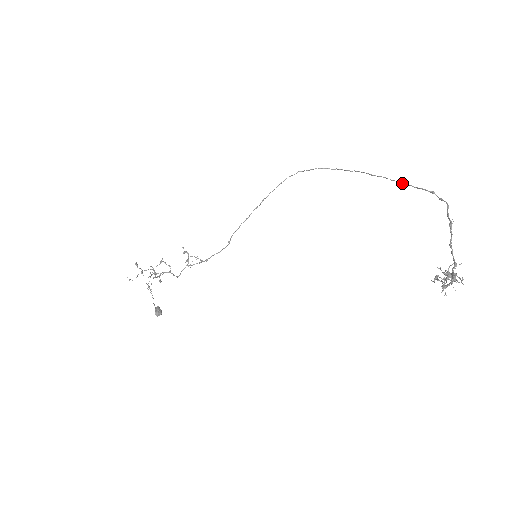
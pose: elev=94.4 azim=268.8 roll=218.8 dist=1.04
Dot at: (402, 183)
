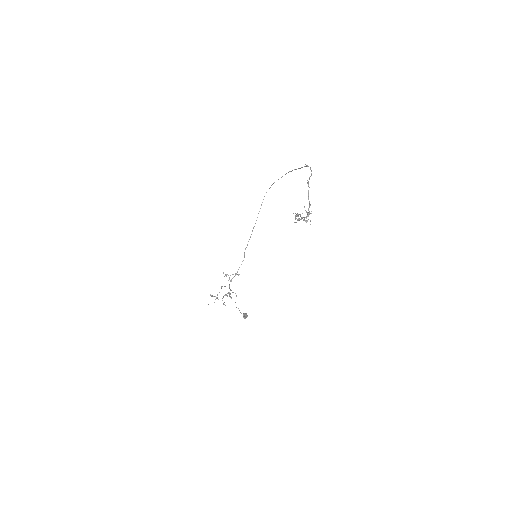
Dot at: occluded
